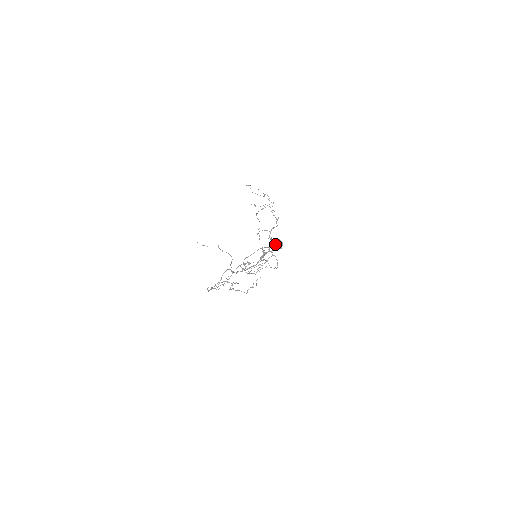
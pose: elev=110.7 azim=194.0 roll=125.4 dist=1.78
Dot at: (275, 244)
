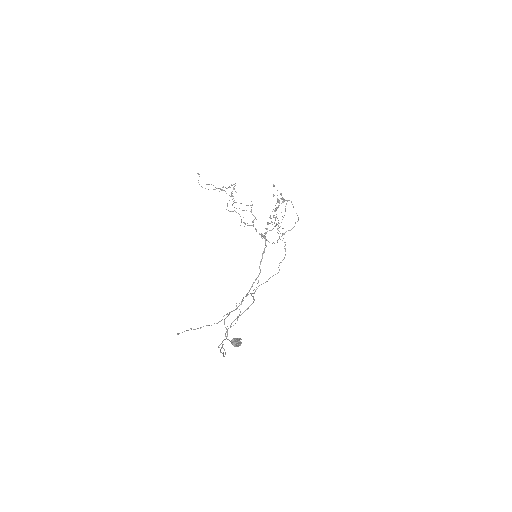
Dot at: (232, 344)
